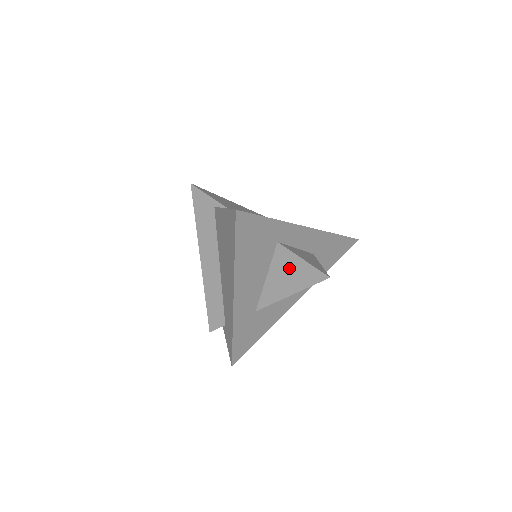
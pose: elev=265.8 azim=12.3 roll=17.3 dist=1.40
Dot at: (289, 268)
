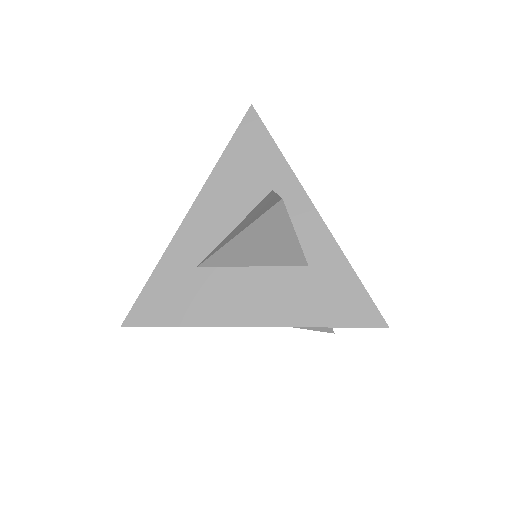
Dot at: (259, 208)
